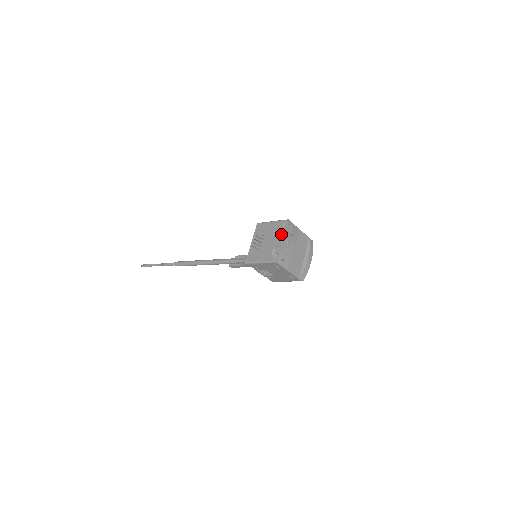
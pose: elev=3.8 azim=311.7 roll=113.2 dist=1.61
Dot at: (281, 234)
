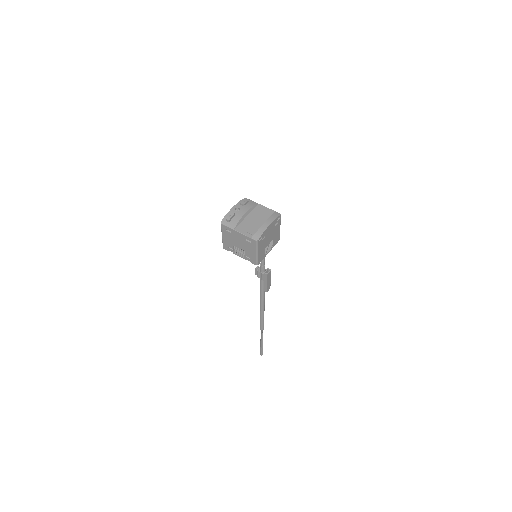
Dot at: occluded
